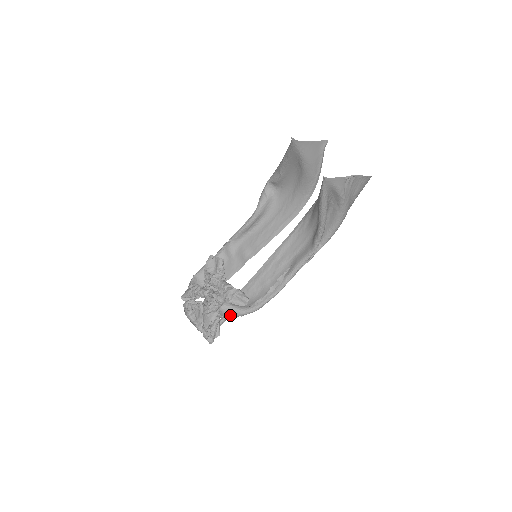
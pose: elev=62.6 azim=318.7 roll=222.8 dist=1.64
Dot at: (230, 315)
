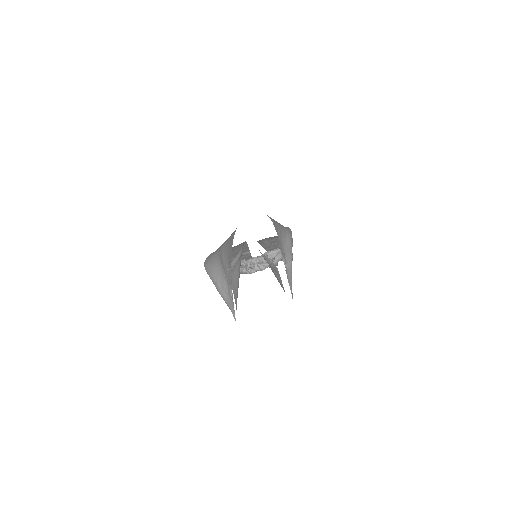
Dot at: occluded
